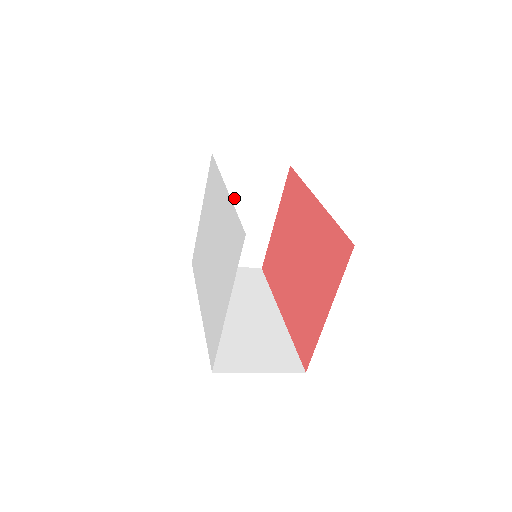
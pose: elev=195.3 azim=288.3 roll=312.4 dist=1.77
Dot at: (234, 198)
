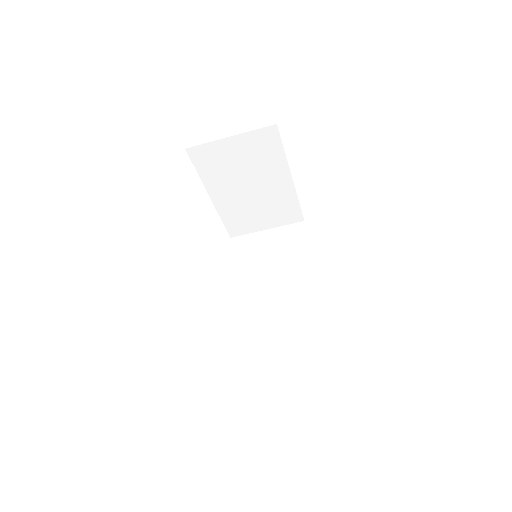
Dot at: (235, 176)
